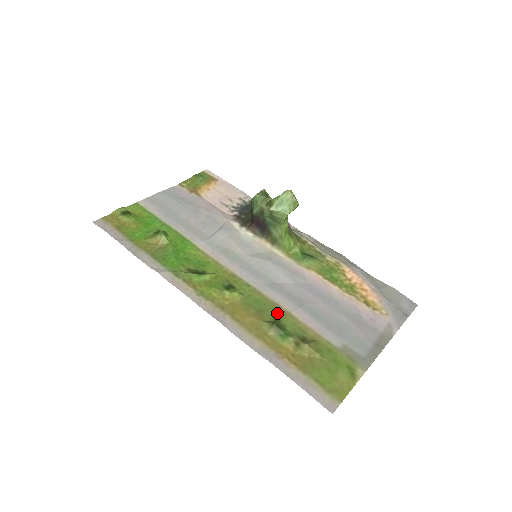
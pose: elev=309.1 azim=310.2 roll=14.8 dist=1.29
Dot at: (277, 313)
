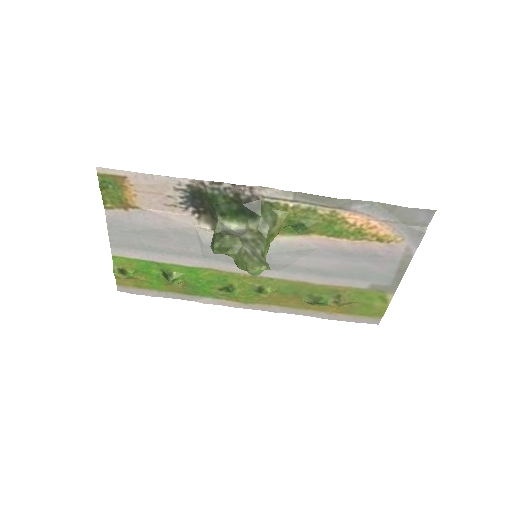
Dot at: (308, 289)
